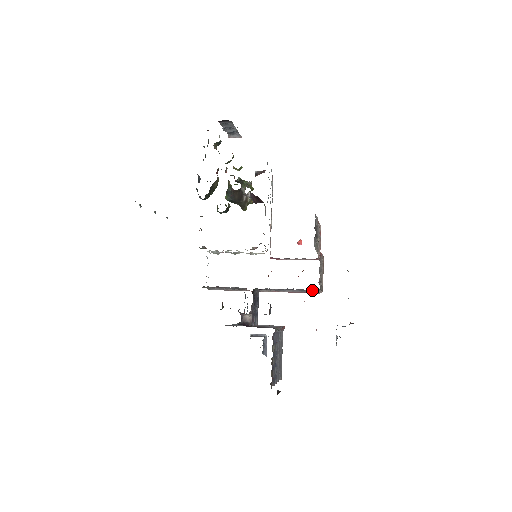
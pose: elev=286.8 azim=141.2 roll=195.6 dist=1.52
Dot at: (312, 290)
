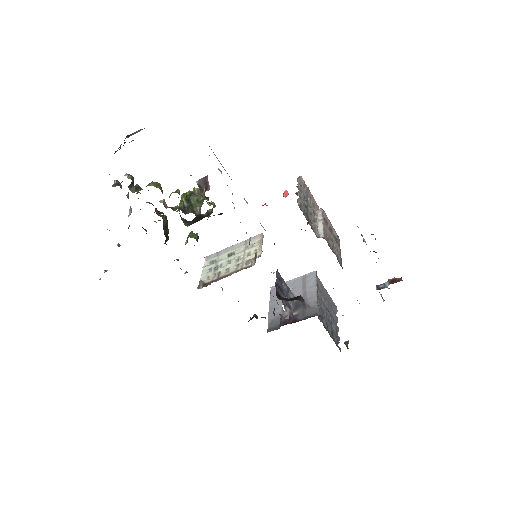
Dot at: occluded
